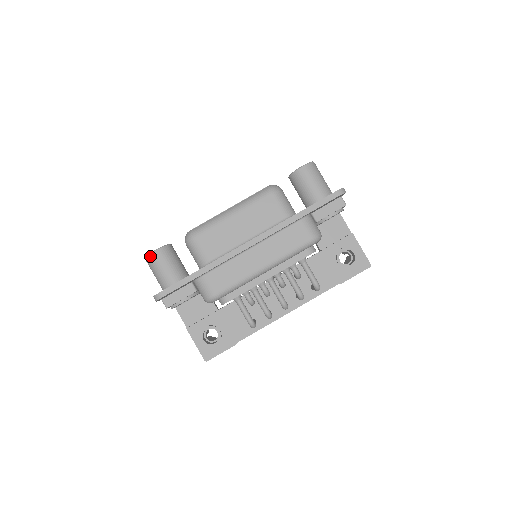
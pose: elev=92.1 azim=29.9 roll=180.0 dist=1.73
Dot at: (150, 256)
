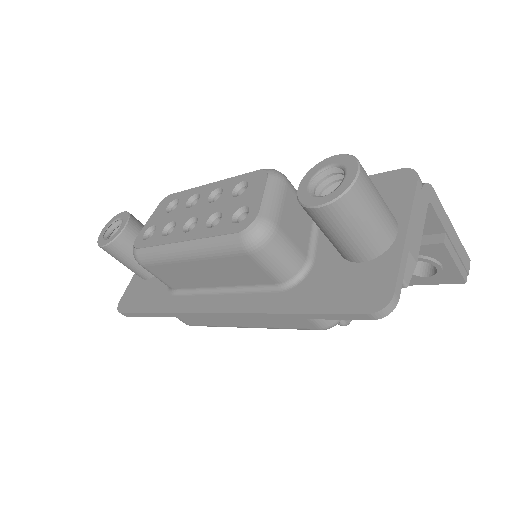
Dot at: occluded
